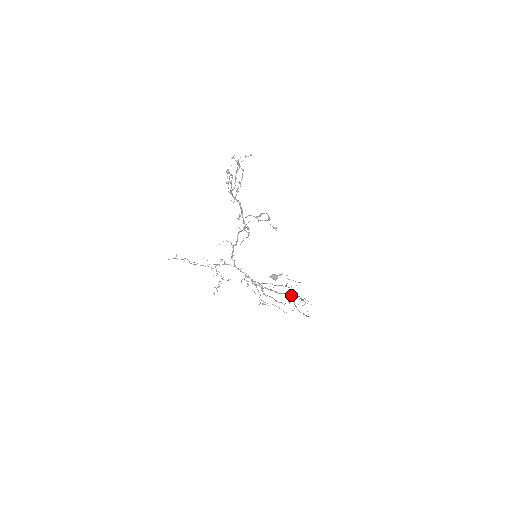
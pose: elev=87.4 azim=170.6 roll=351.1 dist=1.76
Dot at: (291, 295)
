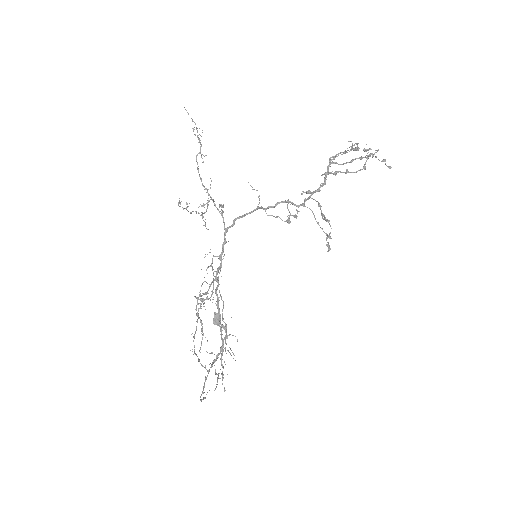
Dot at: occluded
